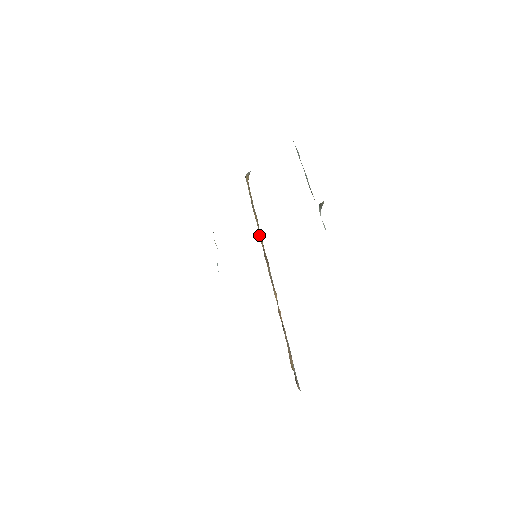
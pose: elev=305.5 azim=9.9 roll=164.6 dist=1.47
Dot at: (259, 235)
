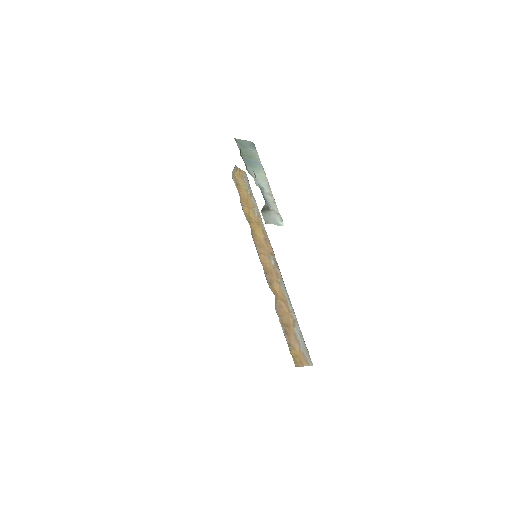
Dot at: (256, 231)
